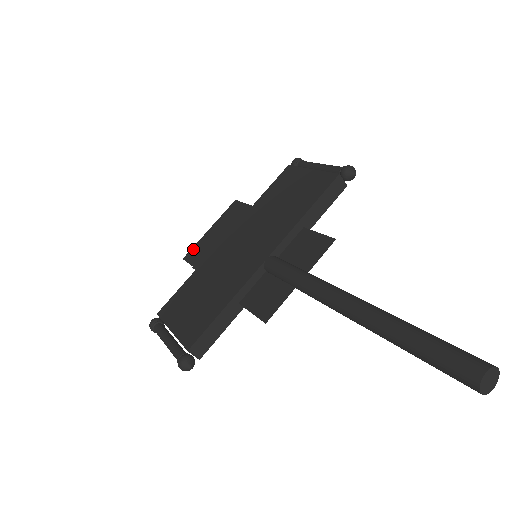
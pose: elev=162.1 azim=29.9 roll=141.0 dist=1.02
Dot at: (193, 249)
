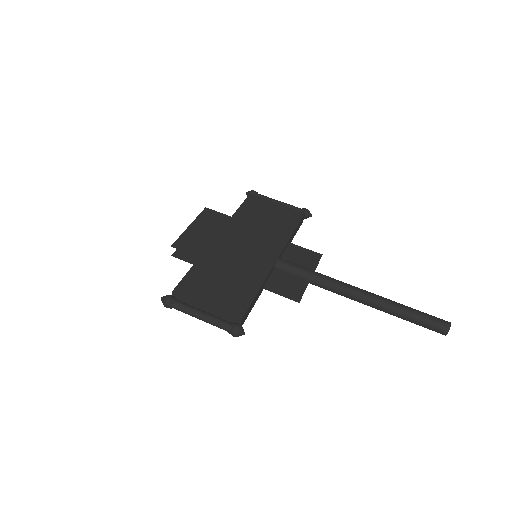
Dot at: (180, 240)
